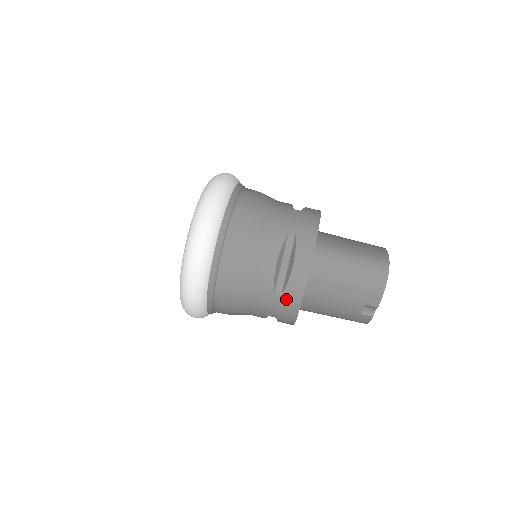
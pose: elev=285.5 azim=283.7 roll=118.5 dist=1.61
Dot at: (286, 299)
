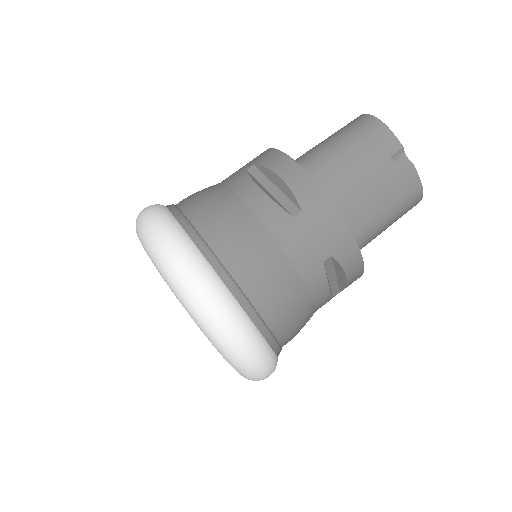
Dot at: (311, 211)
